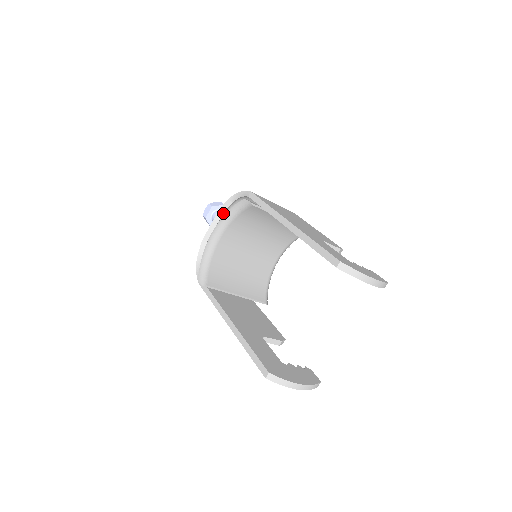
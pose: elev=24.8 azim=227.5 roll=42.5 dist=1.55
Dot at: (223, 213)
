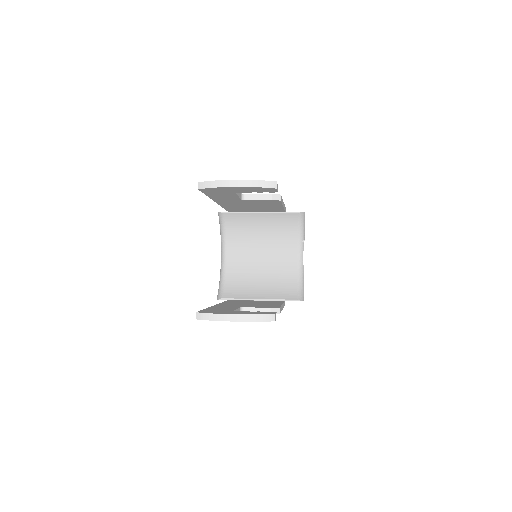
Dot at: occluded
